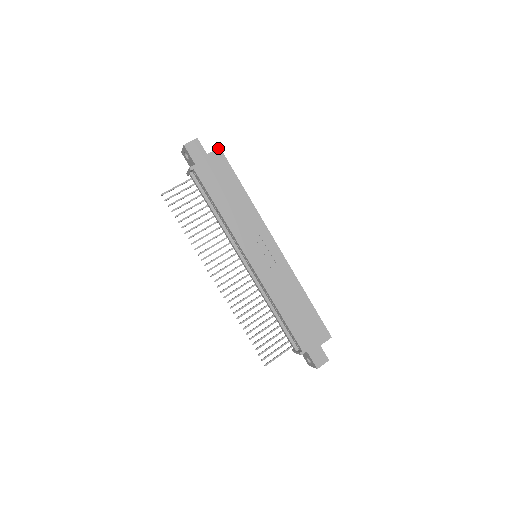
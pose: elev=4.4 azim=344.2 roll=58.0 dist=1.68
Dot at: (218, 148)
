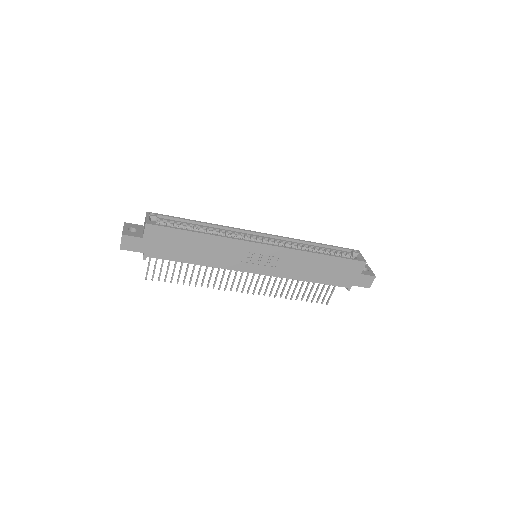
Dot at: (145, 225)
